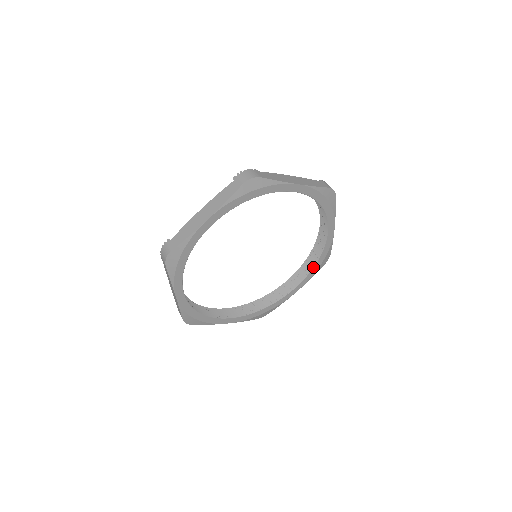
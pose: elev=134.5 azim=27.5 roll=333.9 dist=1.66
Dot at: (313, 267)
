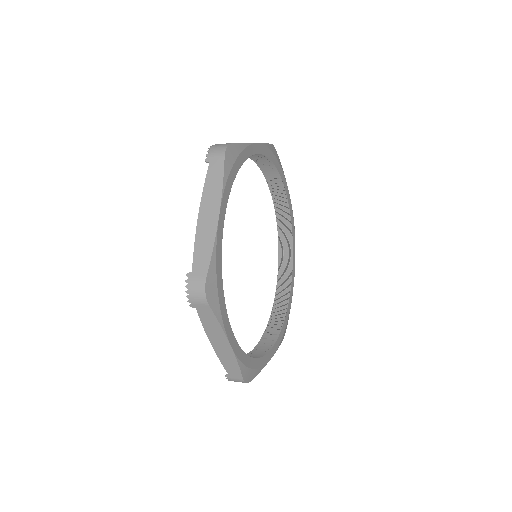
Dot at: (292, 247)
